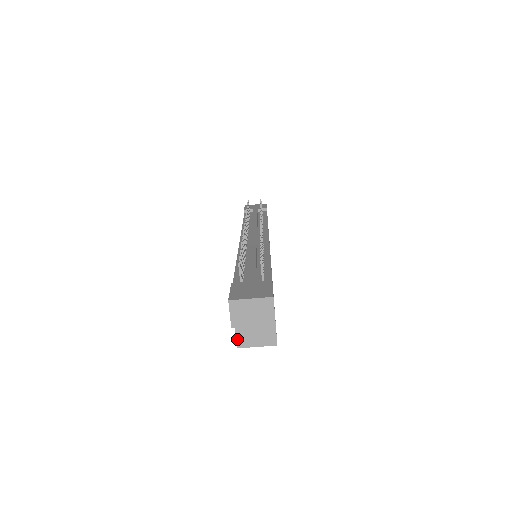
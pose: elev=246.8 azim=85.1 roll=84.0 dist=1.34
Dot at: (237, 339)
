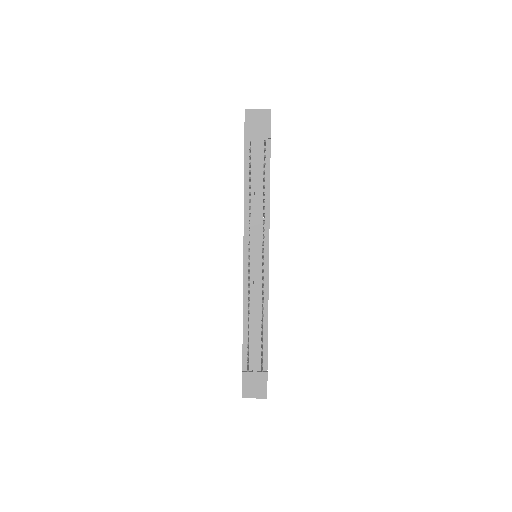
Dot at: occluded
